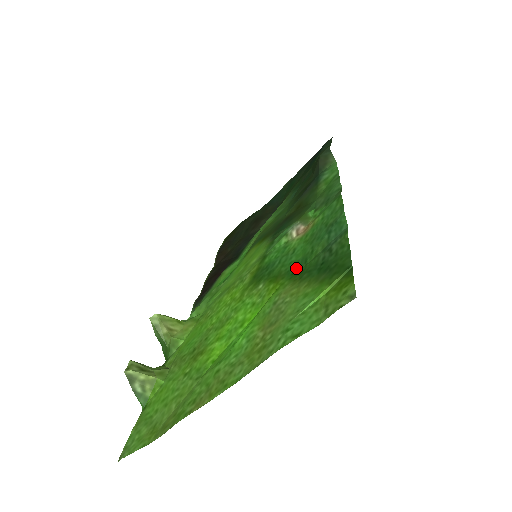
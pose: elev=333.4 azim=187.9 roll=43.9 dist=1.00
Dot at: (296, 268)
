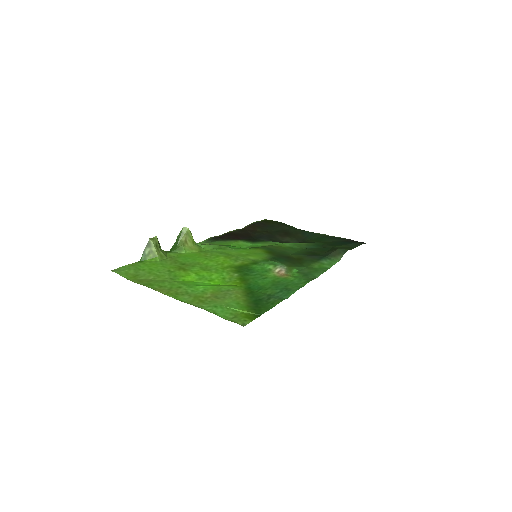
Dot at: (254, 287)
